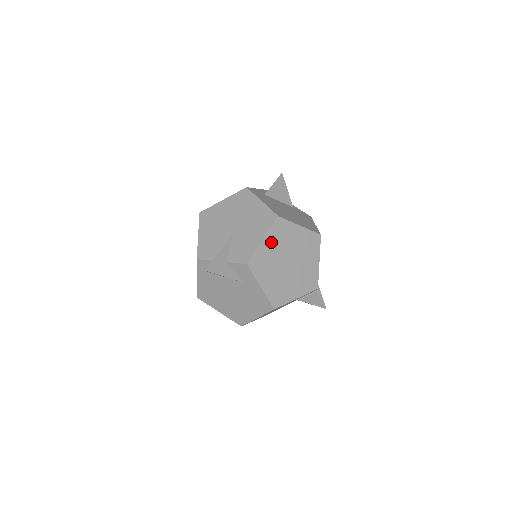
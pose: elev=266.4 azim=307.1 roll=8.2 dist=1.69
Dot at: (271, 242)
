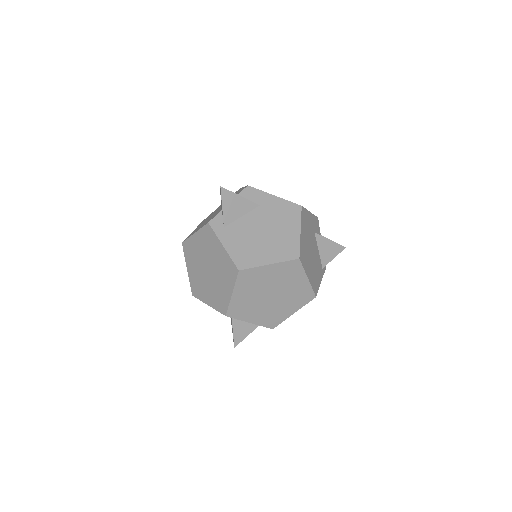
Dot at: occluded
